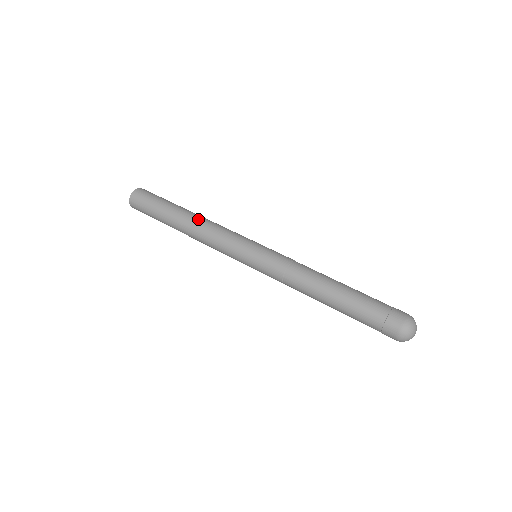
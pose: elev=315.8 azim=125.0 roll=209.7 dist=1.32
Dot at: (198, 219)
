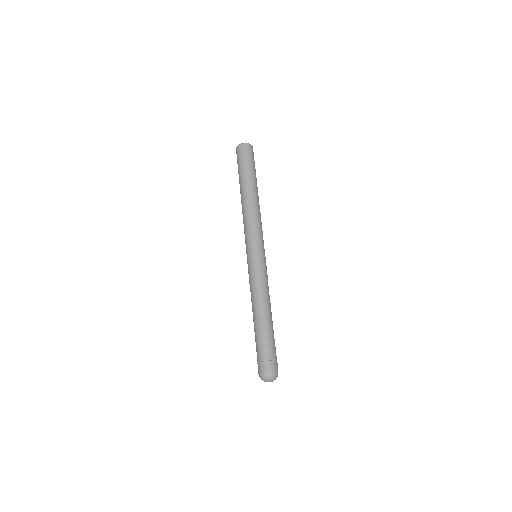
Dot at: (258, 203)
